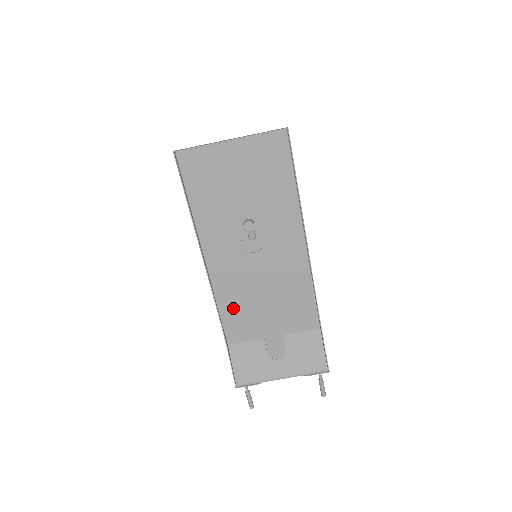
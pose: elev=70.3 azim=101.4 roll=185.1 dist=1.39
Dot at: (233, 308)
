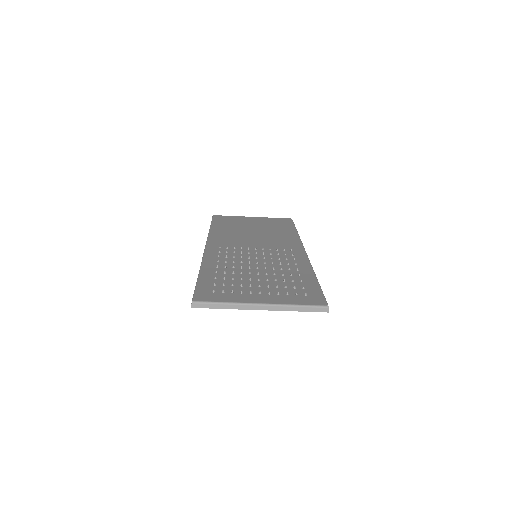
Dot at: occluded
